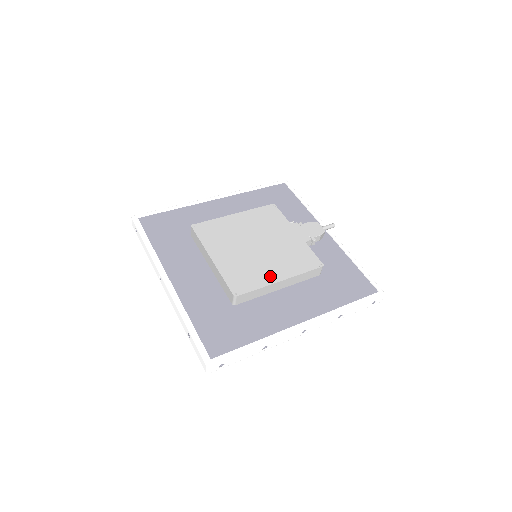
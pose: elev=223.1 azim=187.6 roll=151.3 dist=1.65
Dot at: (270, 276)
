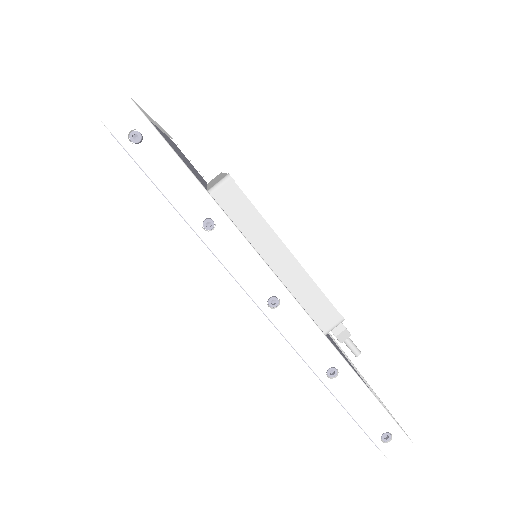
Dot at: occluded
